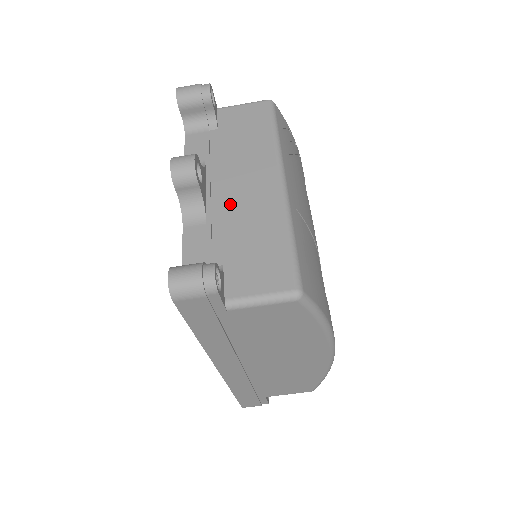
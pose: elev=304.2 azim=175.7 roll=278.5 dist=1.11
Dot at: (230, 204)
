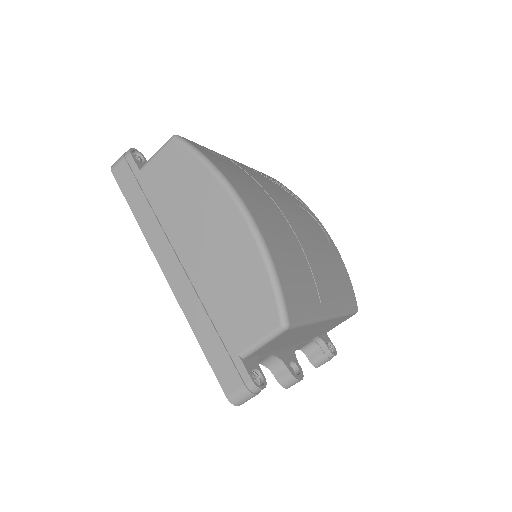
Dot at: occluded
